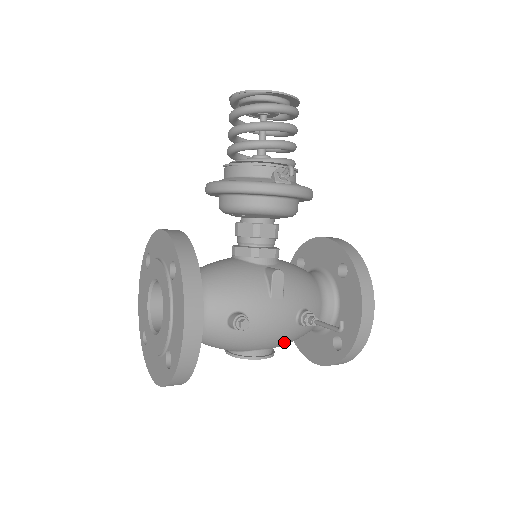
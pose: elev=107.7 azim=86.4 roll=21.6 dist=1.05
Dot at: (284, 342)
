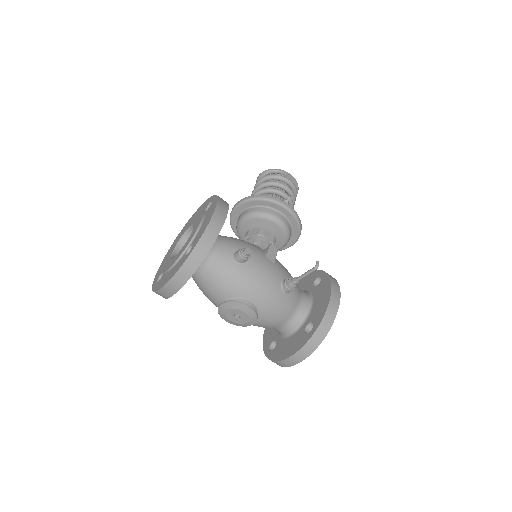
Dot at: (268, 303)
